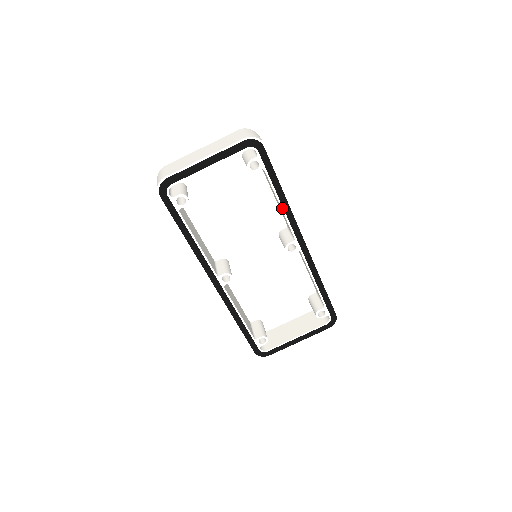
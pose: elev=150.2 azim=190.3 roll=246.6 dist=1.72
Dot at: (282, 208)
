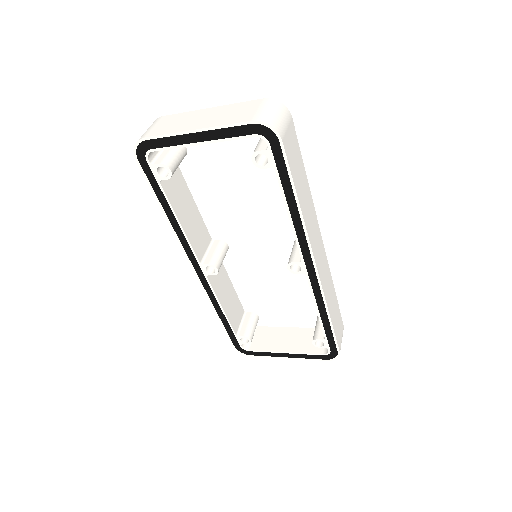
Dot at: (291, 221)
